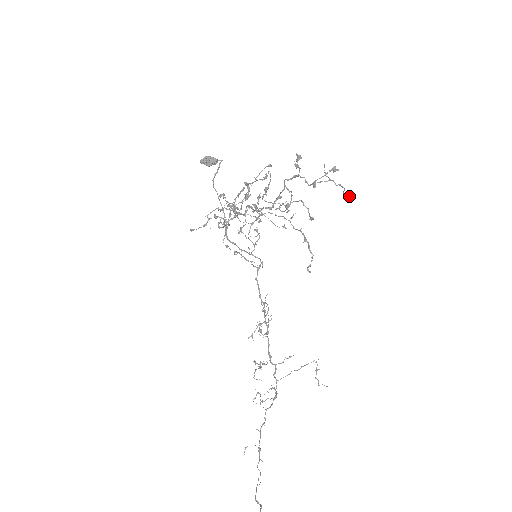
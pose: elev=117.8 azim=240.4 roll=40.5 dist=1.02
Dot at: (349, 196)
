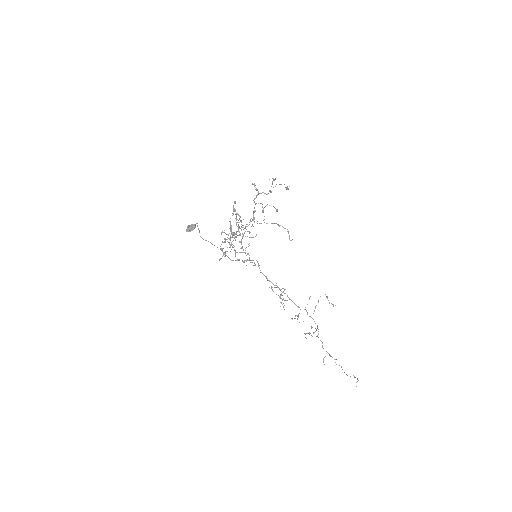
Dot at: (288, 188)
